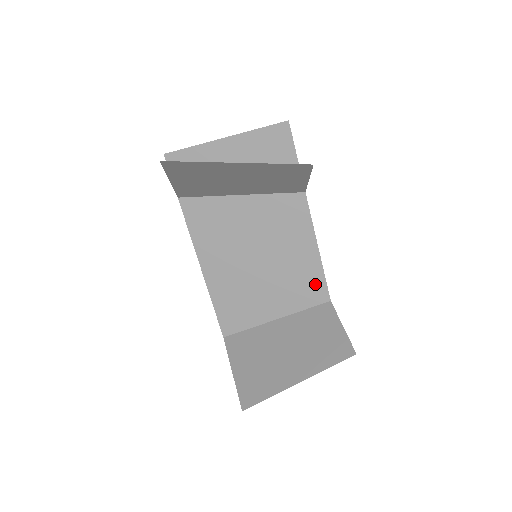
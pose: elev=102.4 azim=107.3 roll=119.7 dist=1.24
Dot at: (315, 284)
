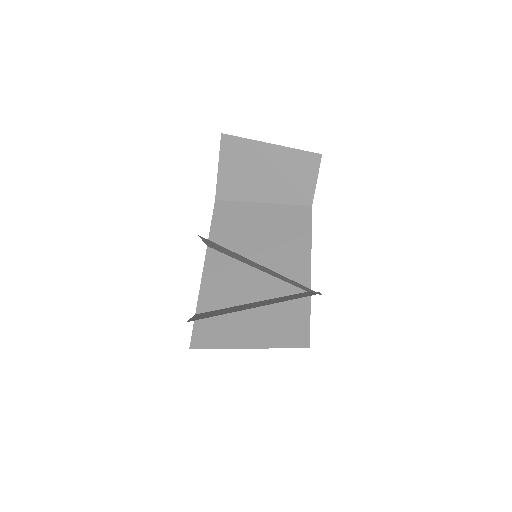
Dot at: occluded
